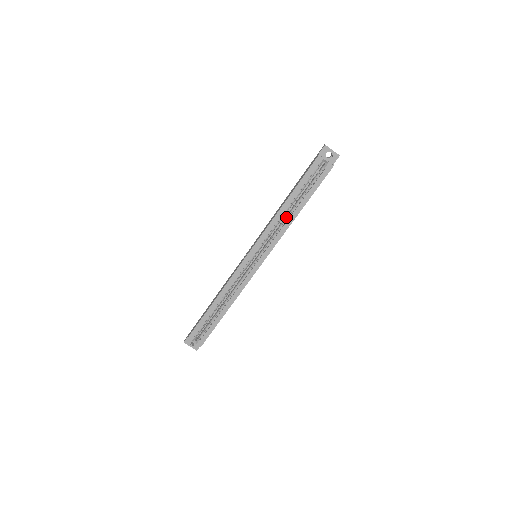
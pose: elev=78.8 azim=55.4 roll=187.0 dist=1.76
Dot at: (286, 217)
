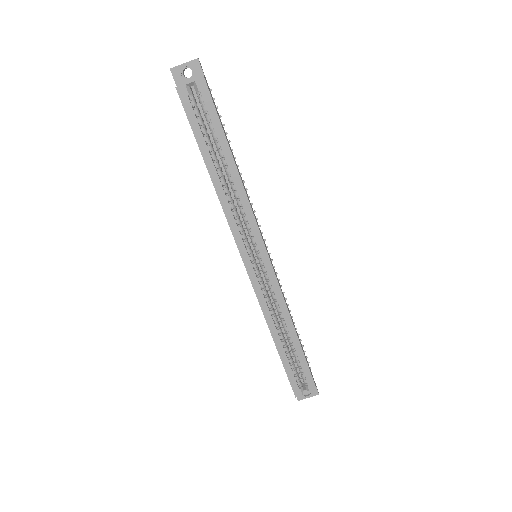
Dot at: (231, 188)
